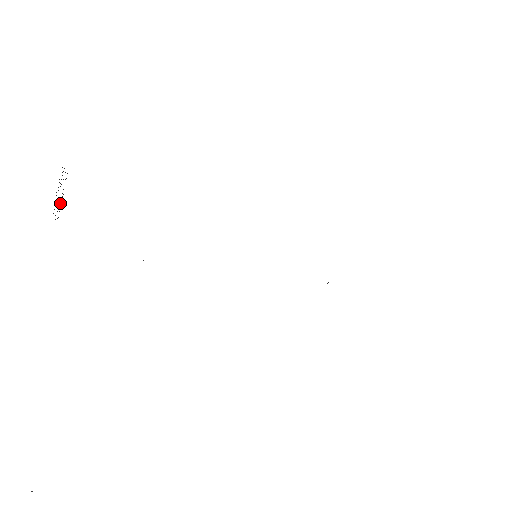
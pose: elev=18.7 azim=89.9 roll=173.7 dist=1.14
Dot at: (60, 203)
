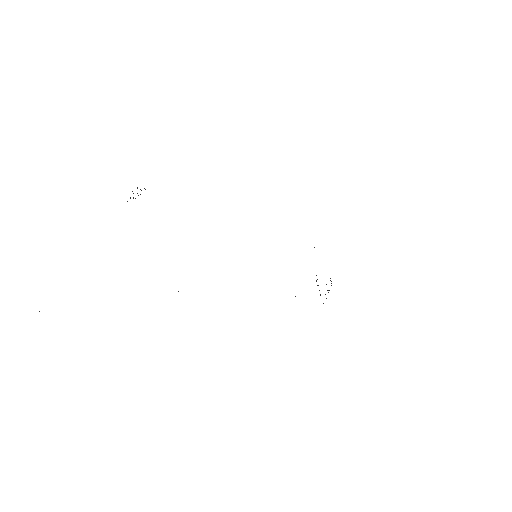
Dot at: occluded
